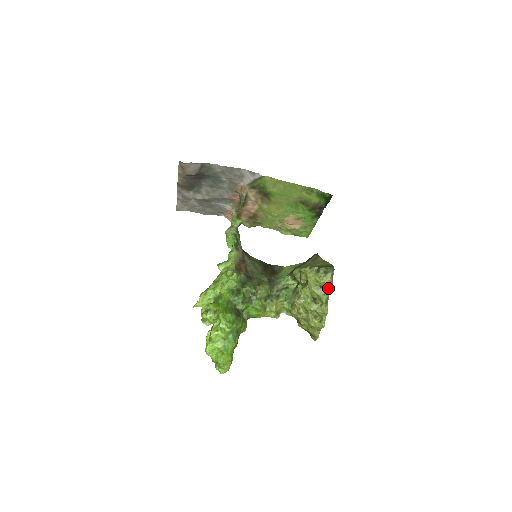
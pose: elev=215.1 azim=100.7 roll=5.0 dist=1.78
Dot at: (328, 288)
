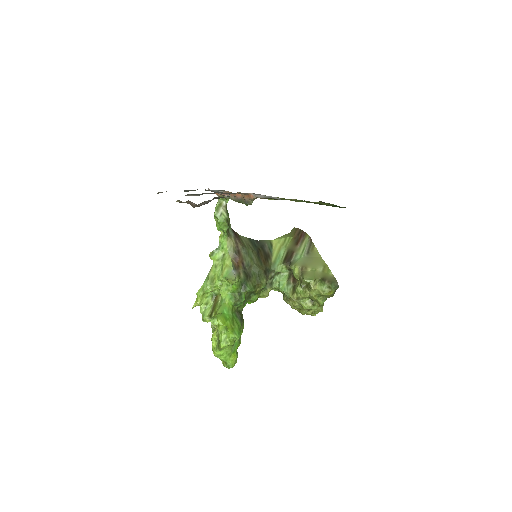
Dot at: (328, 297)
